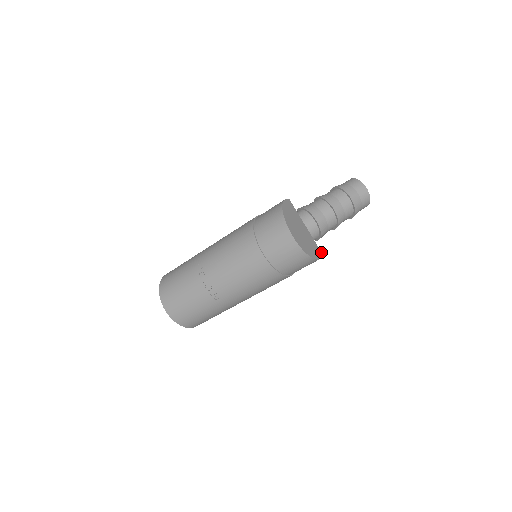
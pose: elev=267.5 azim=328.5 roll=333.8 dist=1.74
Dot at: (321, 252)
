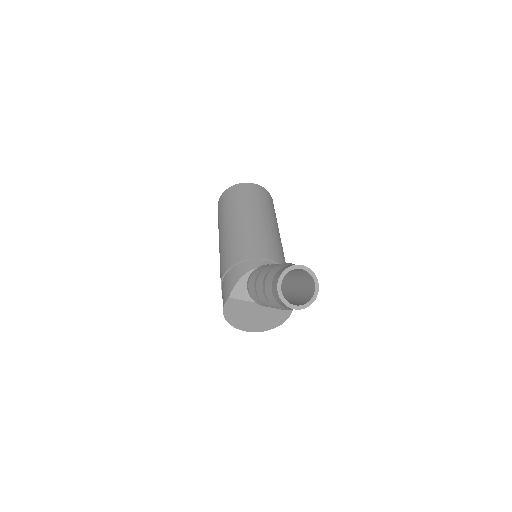
Dot at: occluded
